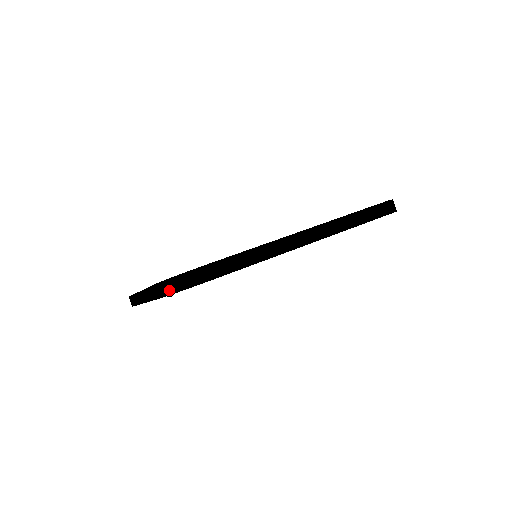
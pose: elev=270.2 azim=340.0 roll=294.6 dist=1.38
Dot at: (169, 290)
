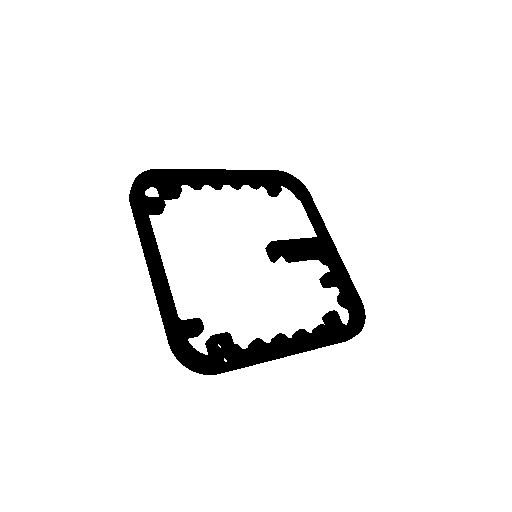
Dot at: (179, 358)
